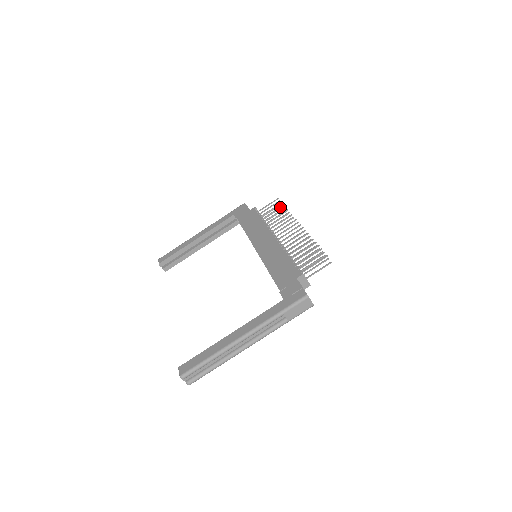
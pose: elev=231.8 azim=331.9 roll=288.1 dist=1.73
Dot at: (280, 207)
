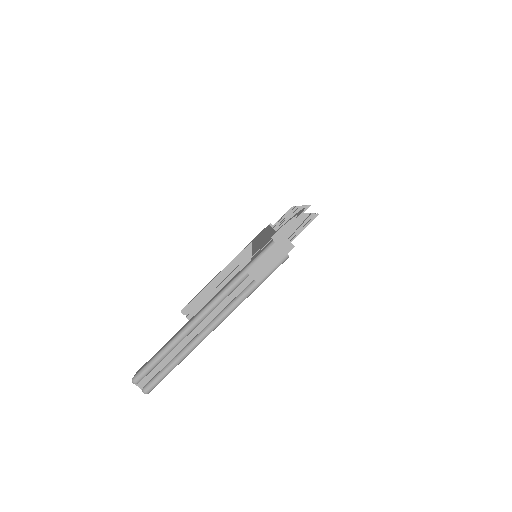
Dot at: occluded
